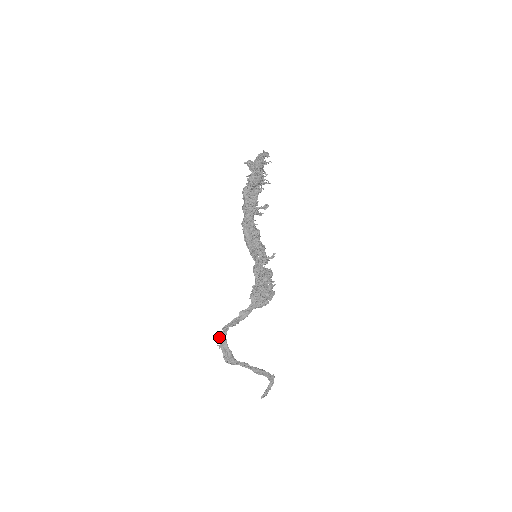
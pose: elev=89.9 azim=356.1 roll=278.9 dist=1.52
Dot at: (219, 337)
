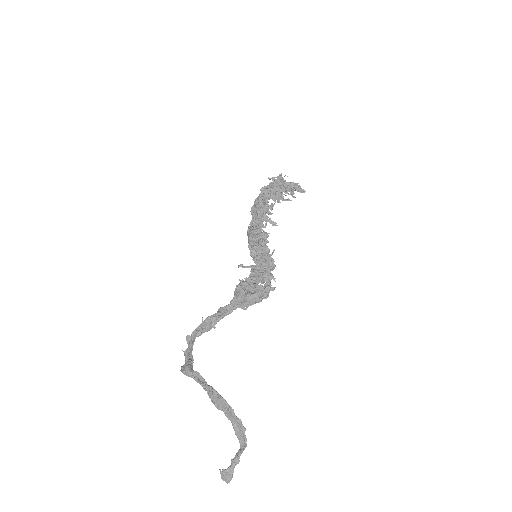
Dot at: (188, 340)
